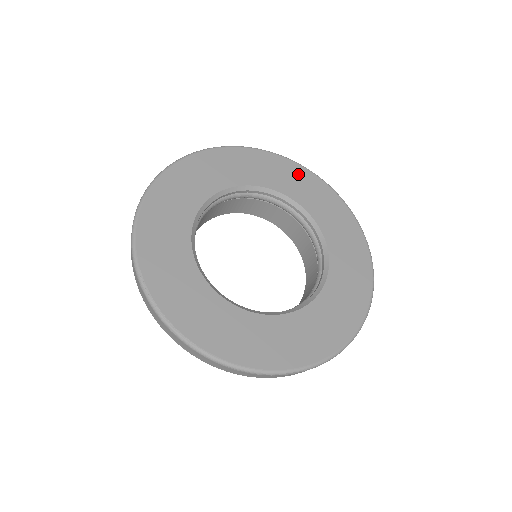
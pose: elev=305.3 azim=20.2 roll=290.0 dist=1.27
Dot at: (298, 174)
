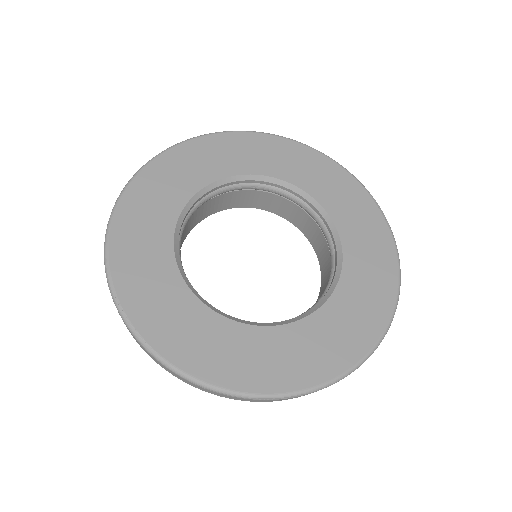
Dot at: (318, 164)
